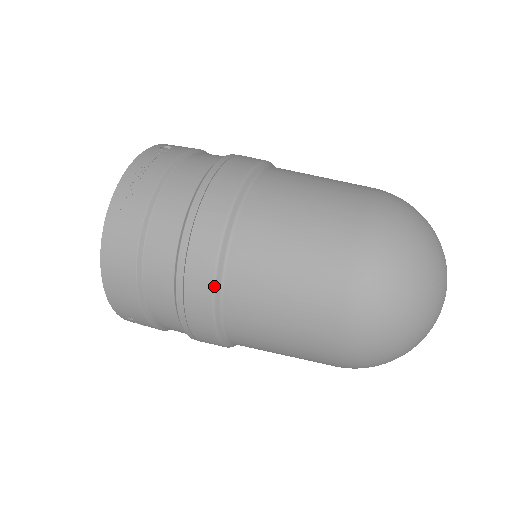
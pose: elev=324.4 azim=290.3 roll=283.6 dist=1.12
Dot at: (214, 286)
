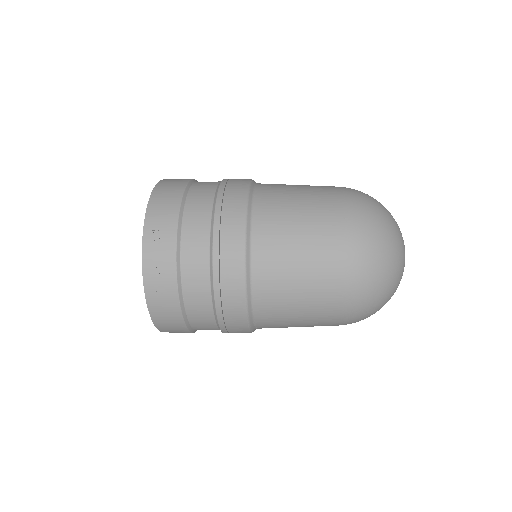
Dot at: (250, 184)
